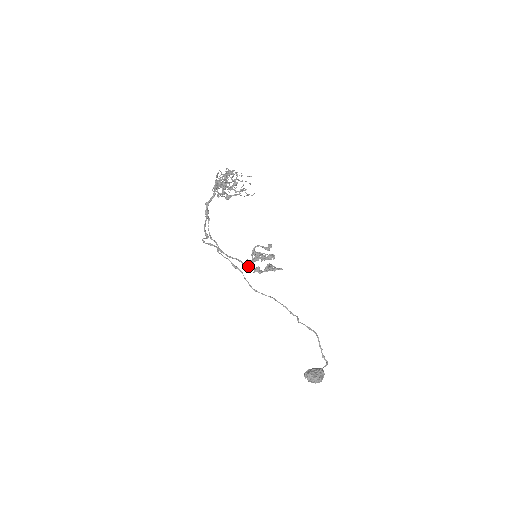
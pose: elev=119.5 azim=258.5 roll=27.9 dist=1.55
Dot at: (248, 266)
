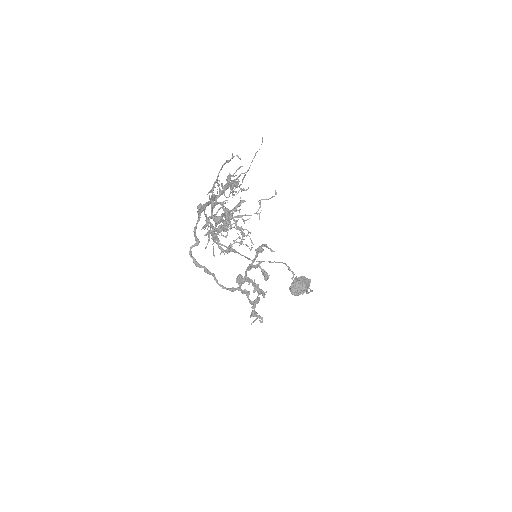
Dot at: (235, 290)
